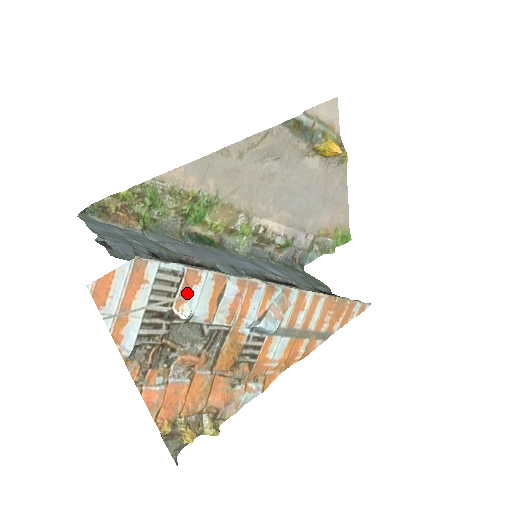
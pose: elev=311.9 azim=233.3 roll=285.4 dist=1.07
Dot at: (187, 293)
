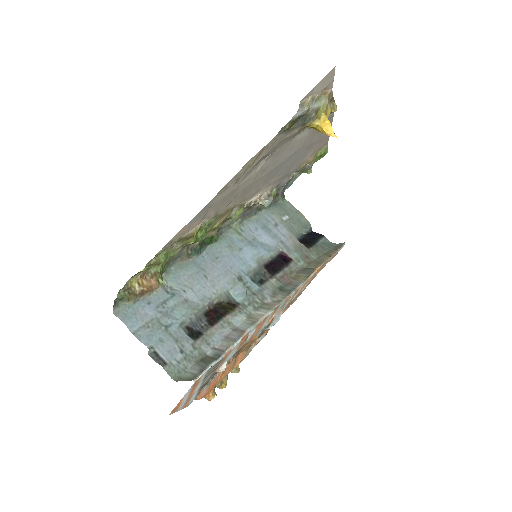
Dot at: (224, 360)
